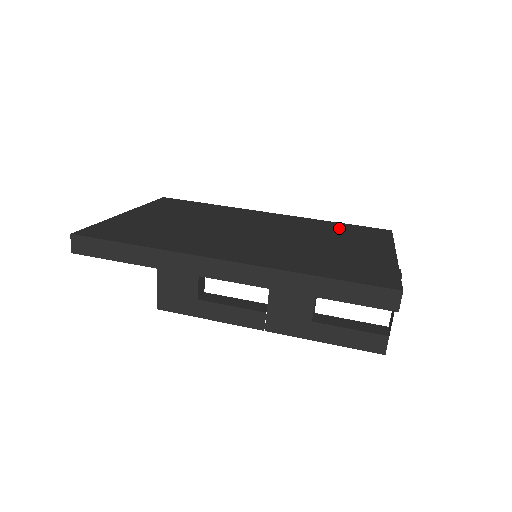
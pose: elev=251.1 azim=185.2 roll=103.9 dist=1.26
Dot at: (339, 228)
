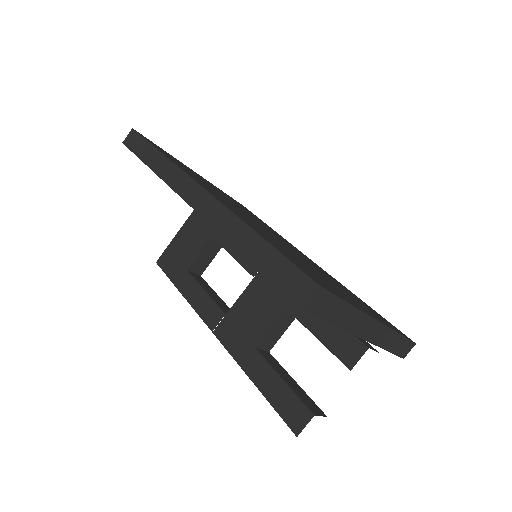
Dot at: occluded
